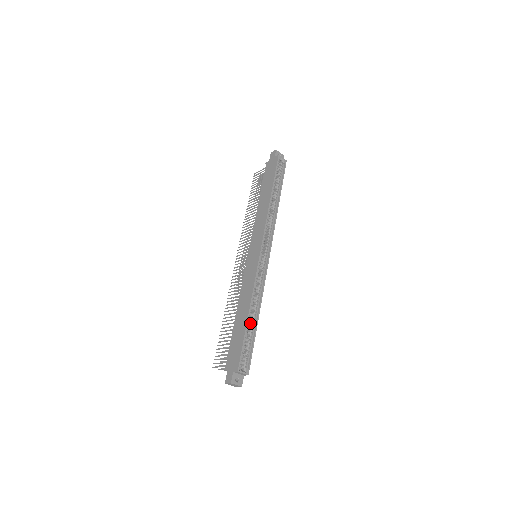
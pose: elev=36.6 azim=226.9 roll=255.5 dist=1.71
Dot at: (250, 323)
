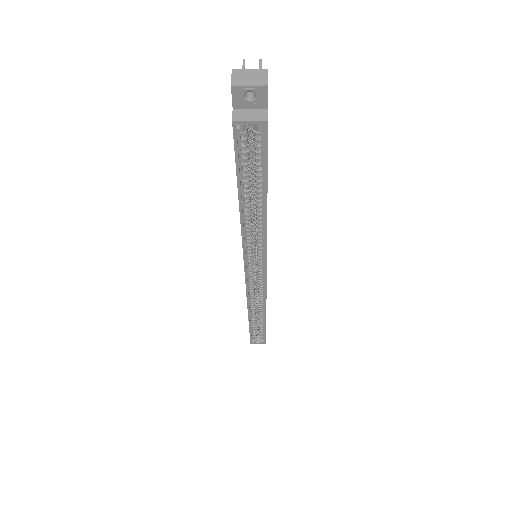
Dot at: (258, 317)
